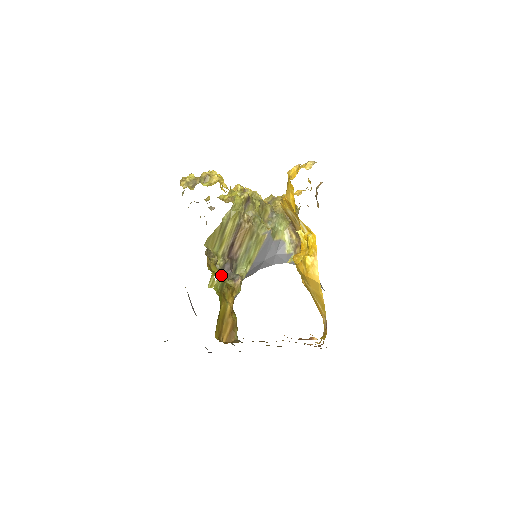
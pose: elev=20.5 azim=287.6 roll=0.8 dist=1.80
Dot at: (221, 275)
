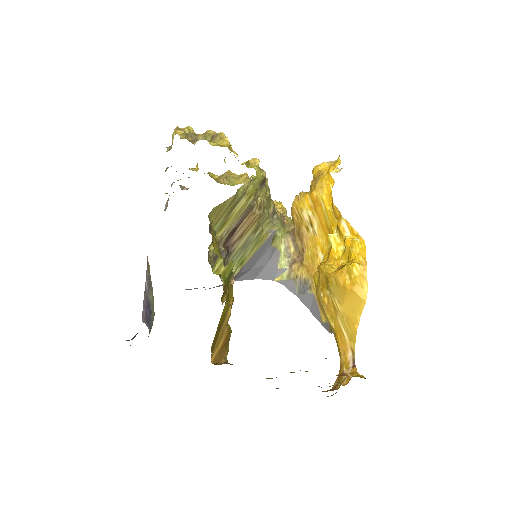
Dot at: occluded
